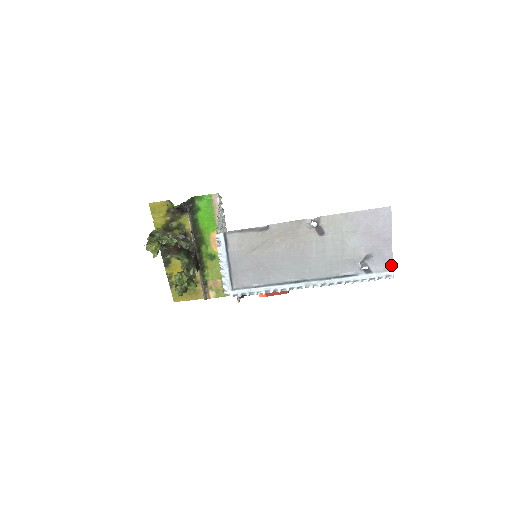
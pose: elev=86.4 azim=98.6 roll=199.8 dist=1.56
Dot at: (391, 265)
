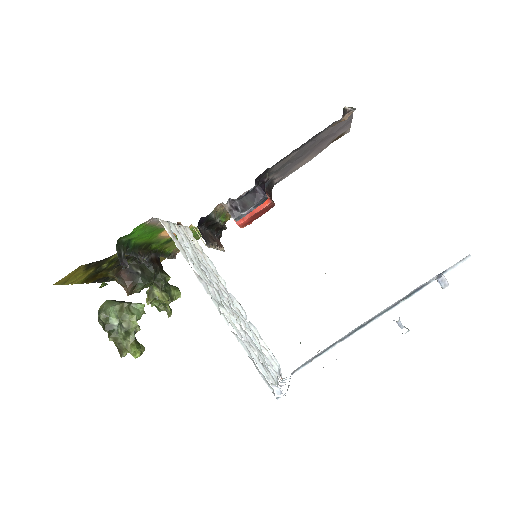
Dot at: (469, 254)
